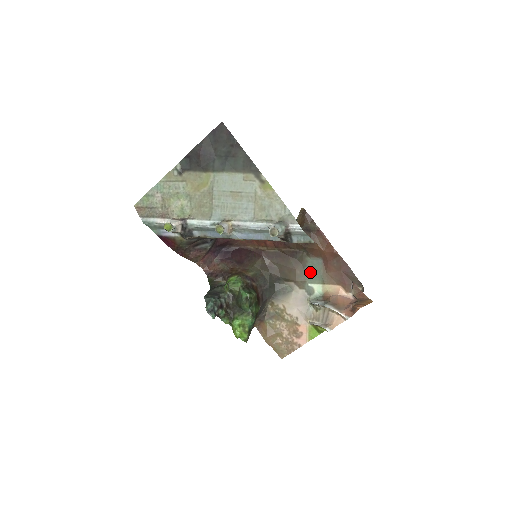
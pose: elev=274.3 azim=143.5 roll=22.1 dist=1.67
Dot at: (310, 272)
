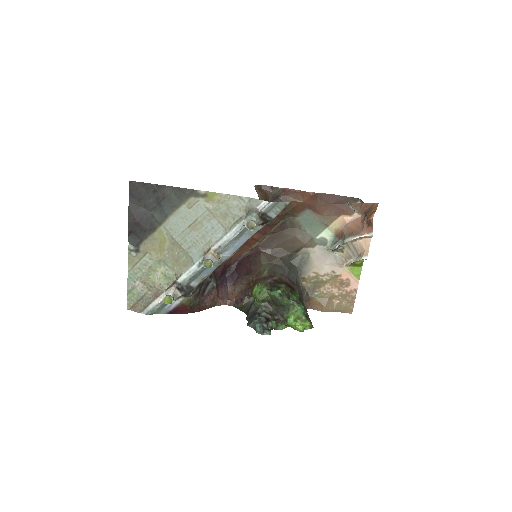
Dot at: (309, 228)
